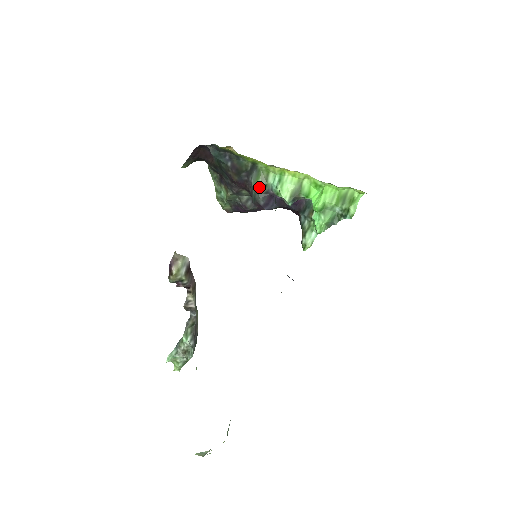
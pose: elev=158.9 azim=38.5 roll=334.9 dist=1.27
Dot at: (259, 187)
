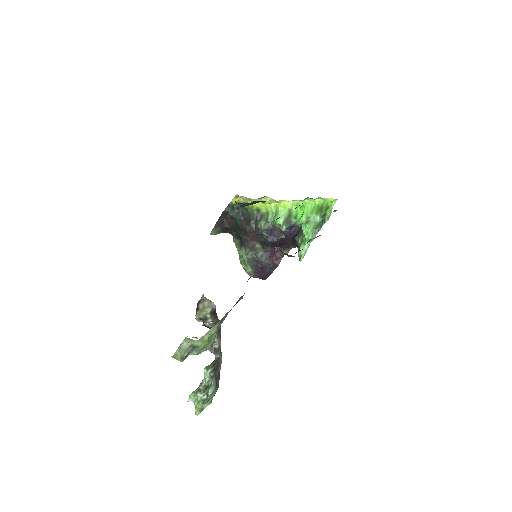
Dot at: (262, 224)
